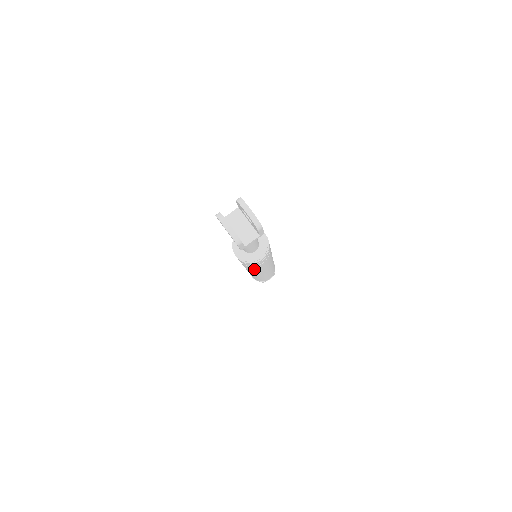
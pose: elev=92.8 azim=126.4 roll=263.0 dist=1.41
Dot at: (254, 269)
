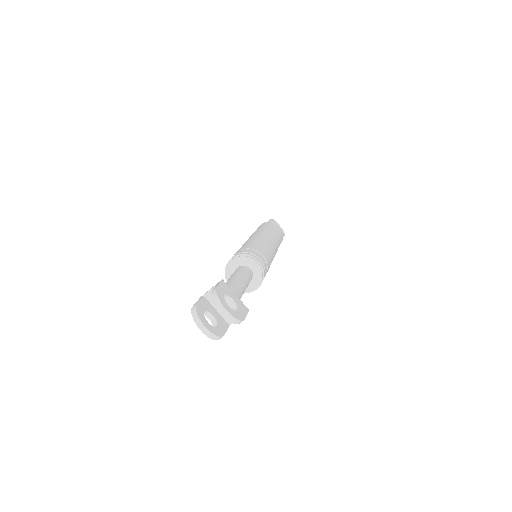
Dot at: occluded
